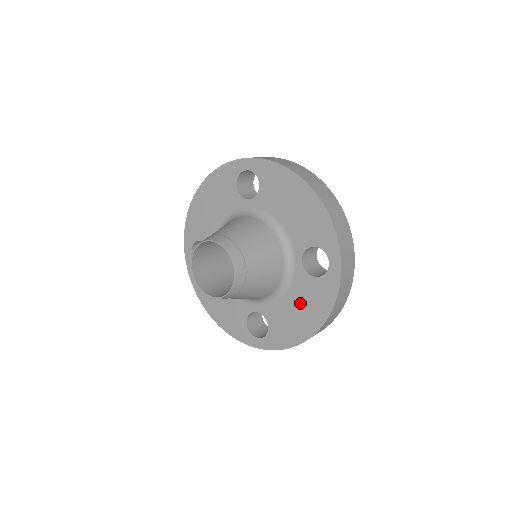
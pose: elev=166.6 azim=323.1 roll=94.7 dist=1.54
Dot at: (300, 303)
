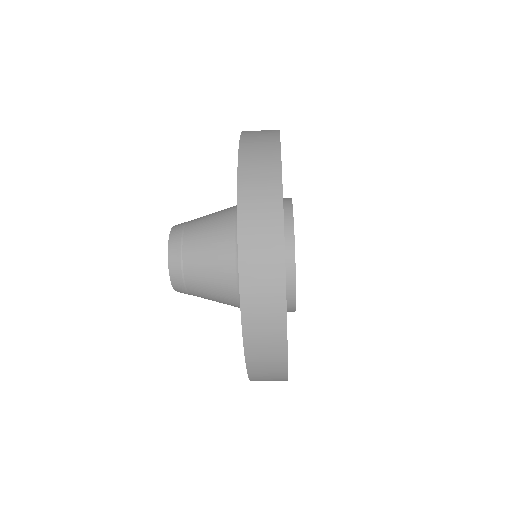
Dot at: occluded
